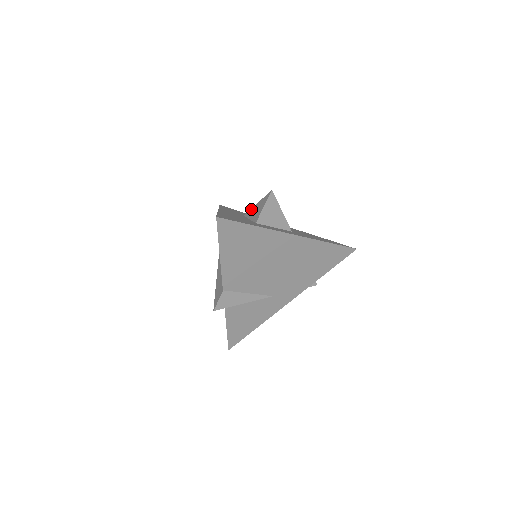
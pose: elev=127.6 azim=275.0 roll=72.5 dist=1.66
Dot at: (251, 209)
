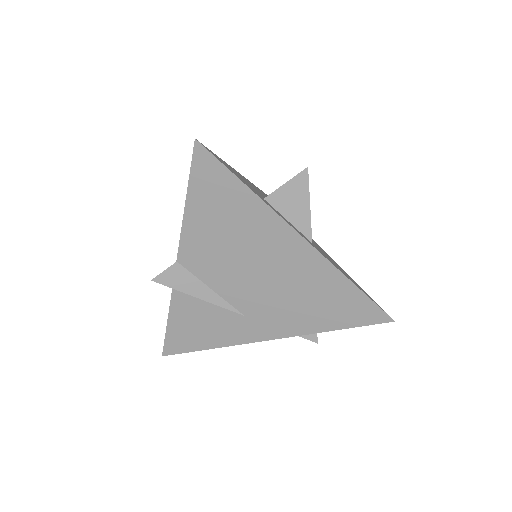
Dot at: occluded
